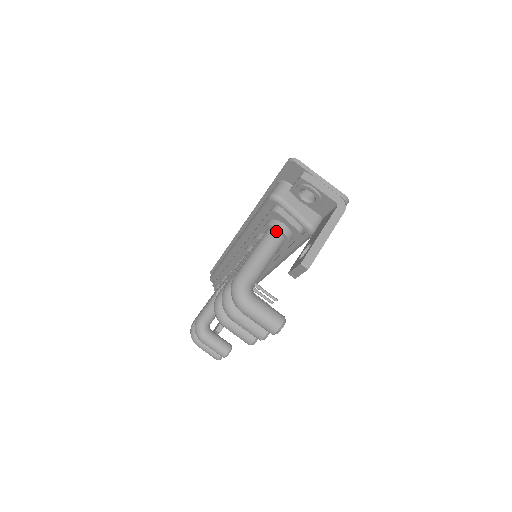
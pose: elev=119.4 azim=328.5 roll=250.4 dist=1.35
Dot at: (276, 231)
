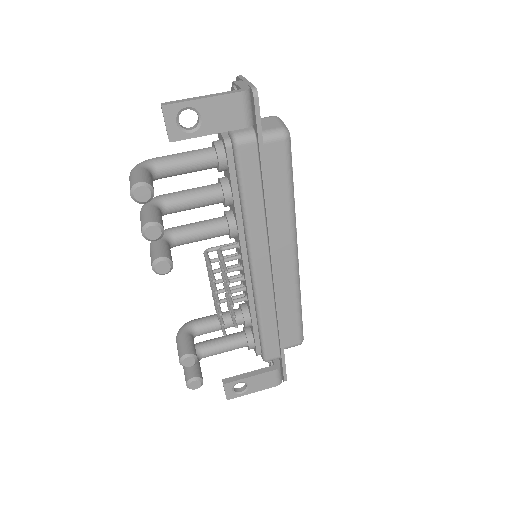
Dot at: (213, 146)
